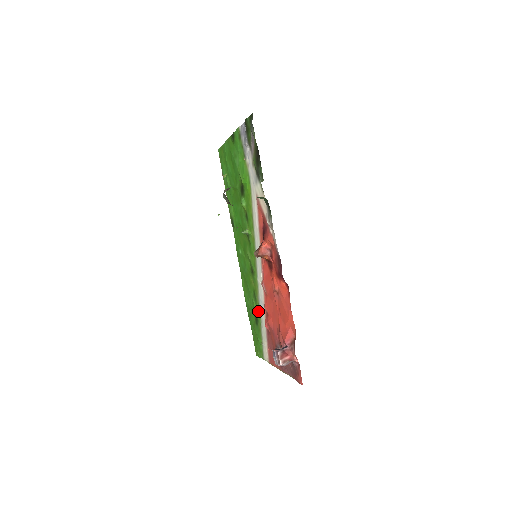
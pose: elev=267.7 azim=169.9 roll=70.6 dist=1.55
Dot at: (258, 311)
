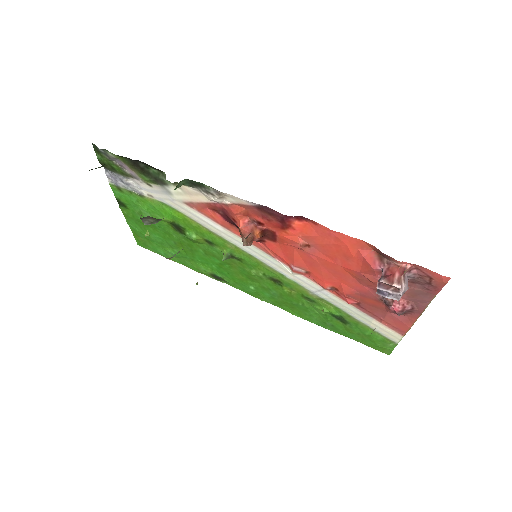
Dot at: (329, 307)
